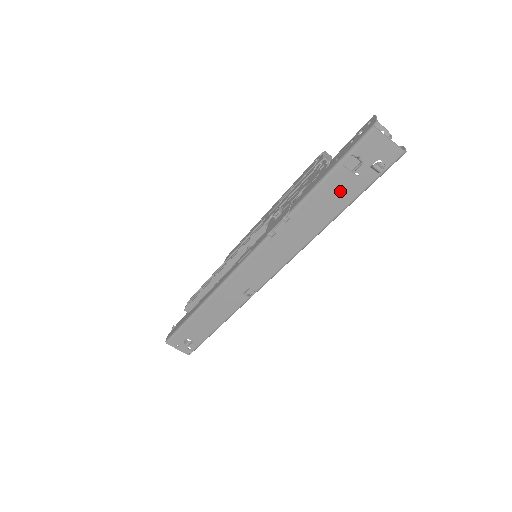
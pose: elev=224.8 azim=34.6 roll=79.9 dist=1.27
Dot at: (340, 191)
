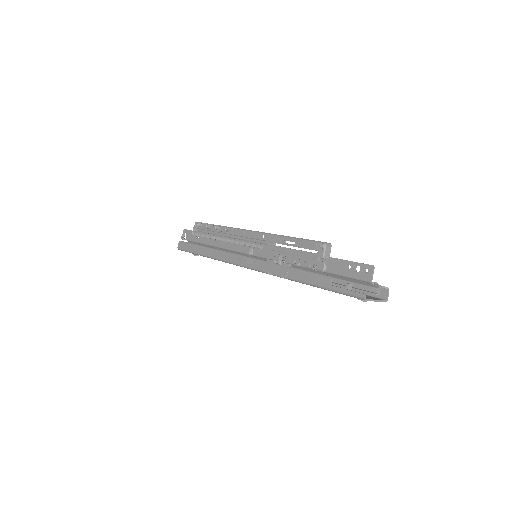
Dot at: occluded
